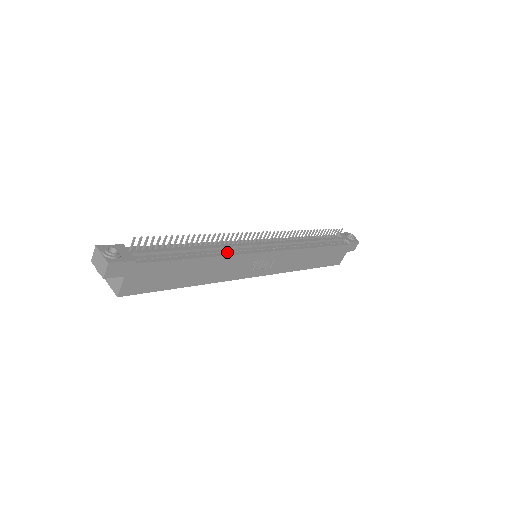
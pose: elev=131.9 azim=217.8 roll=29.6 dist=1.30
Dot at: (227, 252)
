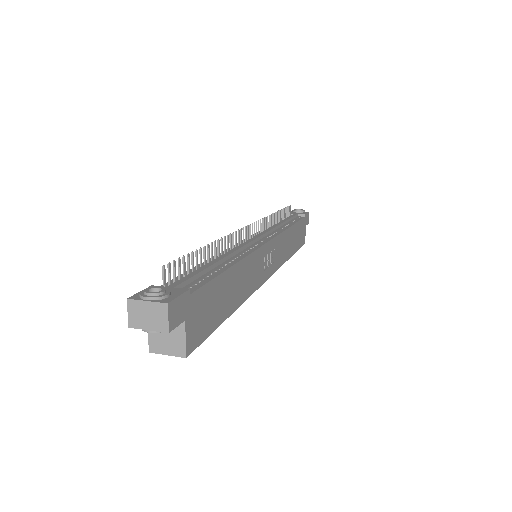
Dot at: (243, 253)
